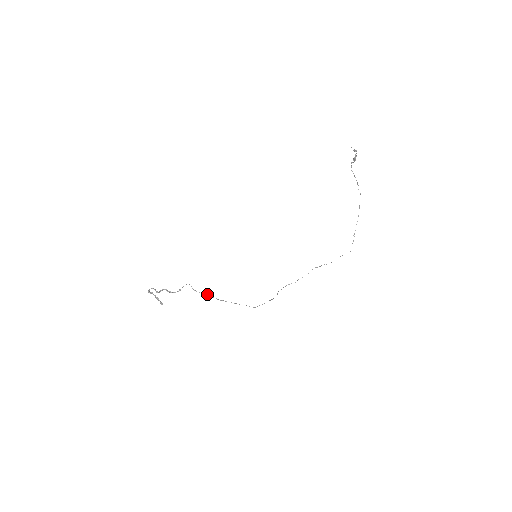
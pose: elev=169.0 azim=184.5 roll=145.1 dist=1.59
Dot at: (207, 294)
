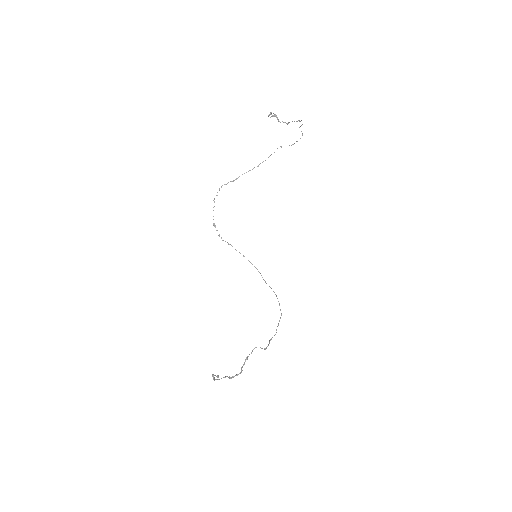
Dot at: (271, 339)
